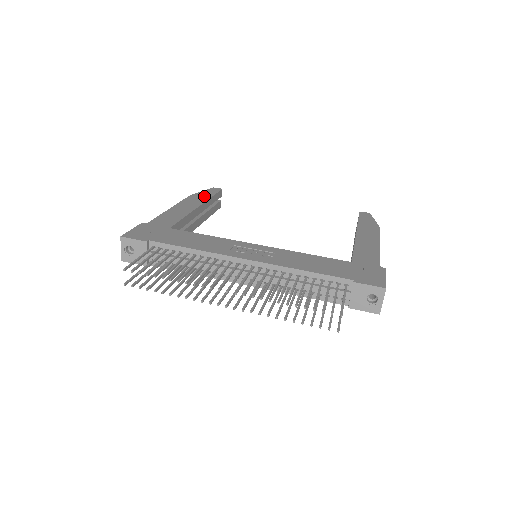
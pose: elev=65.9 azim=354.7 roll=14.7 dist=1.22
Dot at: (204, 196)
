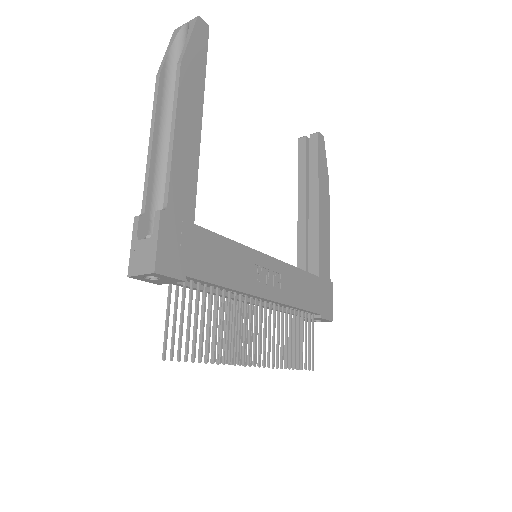
Dot at: (198, 68)
